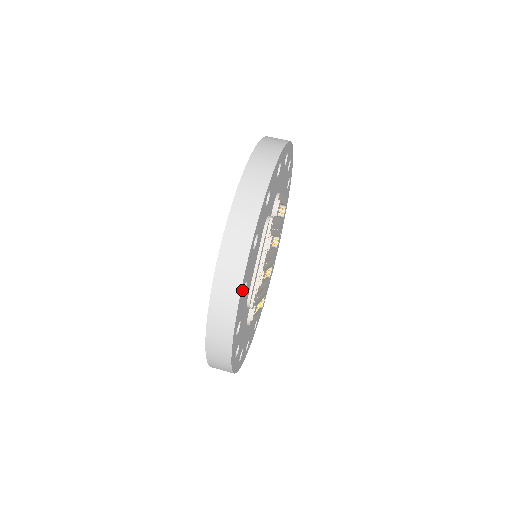
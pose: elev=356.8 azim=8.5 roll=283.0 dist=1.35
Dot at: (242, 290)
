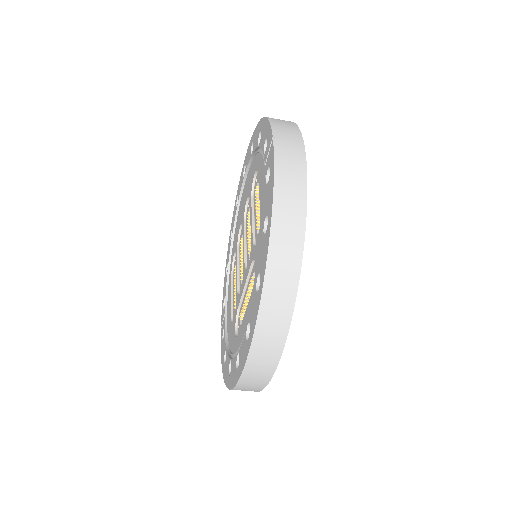
Dot at: occluded
